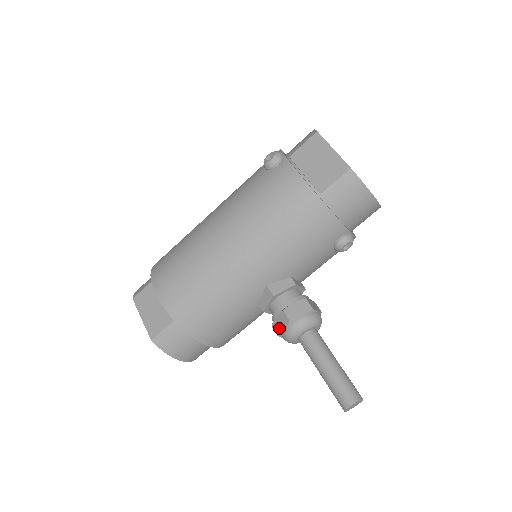
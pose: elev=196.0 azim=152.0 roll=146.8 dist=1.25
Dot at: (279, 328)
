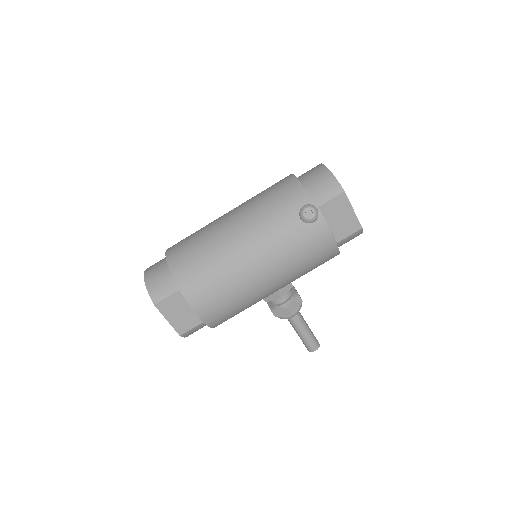
Dot at: (279, 315)
